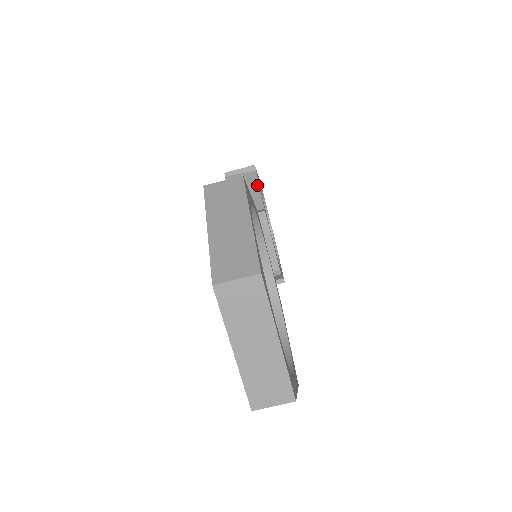
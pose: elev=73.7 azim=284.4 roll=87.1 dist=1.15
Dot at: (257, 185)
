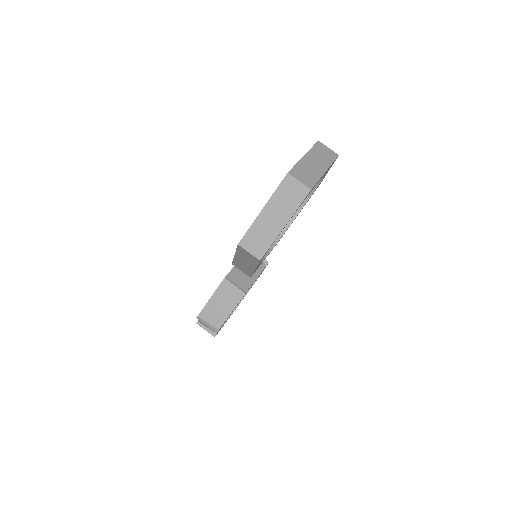
Dot at: occluded
